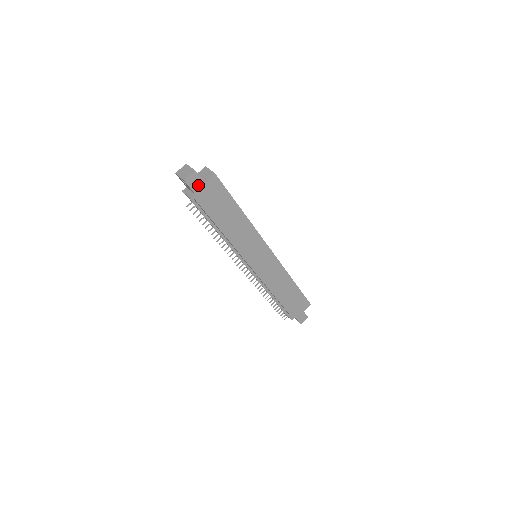
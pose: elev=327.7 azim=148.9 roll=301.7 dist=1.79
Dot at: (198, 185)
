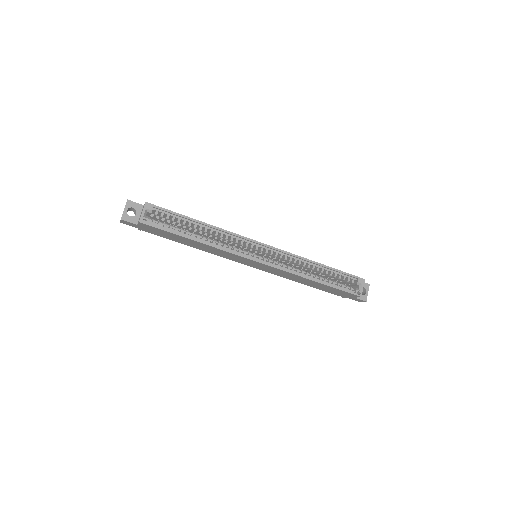
Dot at: (134, 225)
